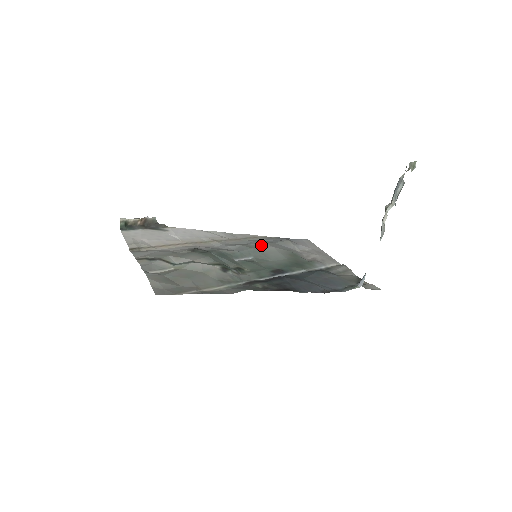
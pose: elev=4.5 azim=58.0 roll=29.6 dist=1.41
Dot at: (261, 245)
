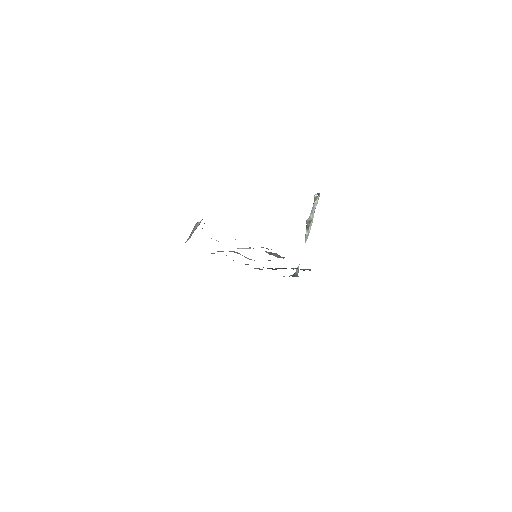
Dot at: occluded
